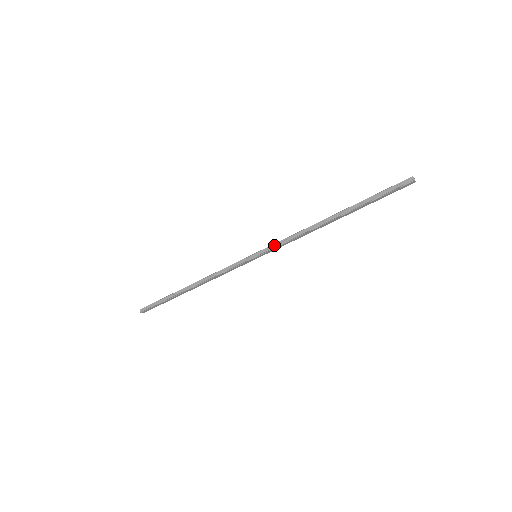
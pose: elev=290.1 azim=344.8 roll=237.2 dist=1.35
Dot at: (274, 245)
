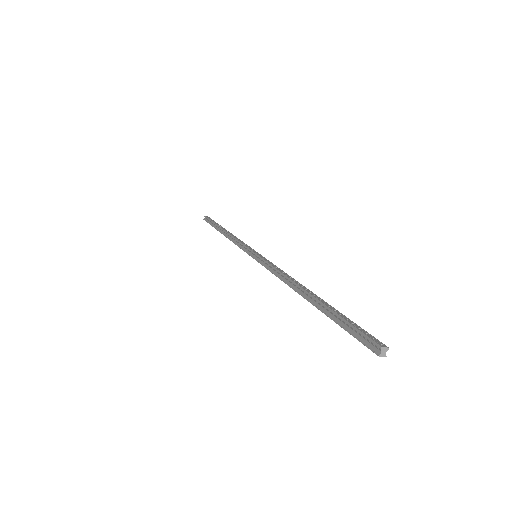
Dot at: (265, 262)
